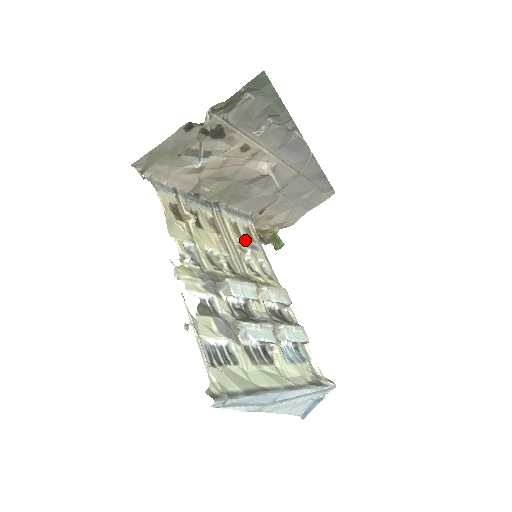
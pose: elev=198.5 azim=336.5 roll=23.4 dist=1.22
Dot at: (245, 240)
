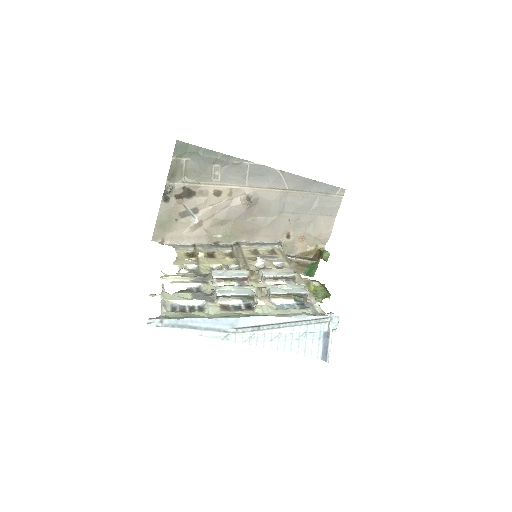
Dot at: (262, 255)
